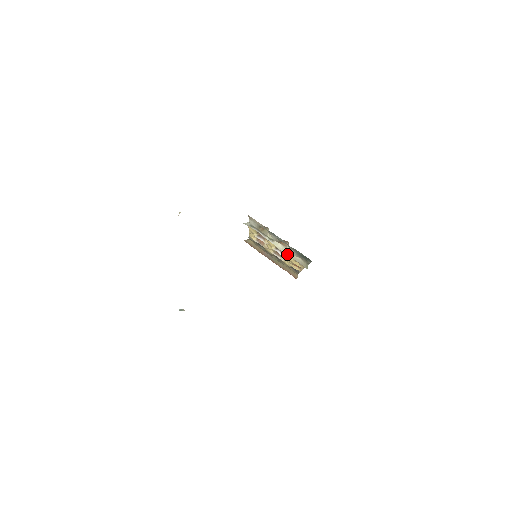
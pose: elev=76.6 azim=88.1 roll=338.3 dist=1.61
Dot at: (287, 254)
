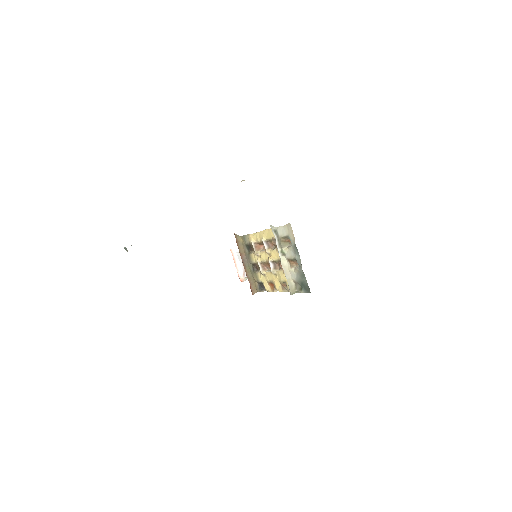
Dot at: (285, 273)
